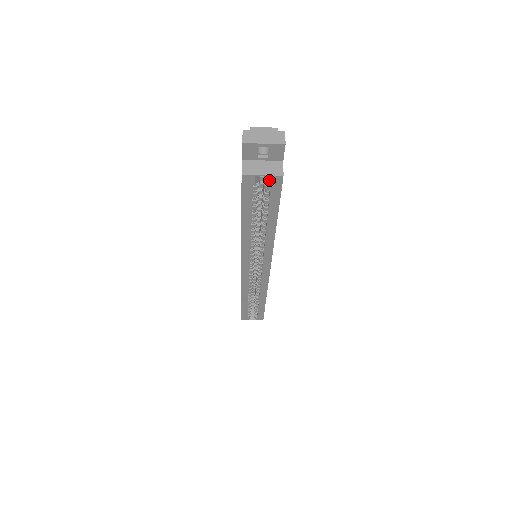
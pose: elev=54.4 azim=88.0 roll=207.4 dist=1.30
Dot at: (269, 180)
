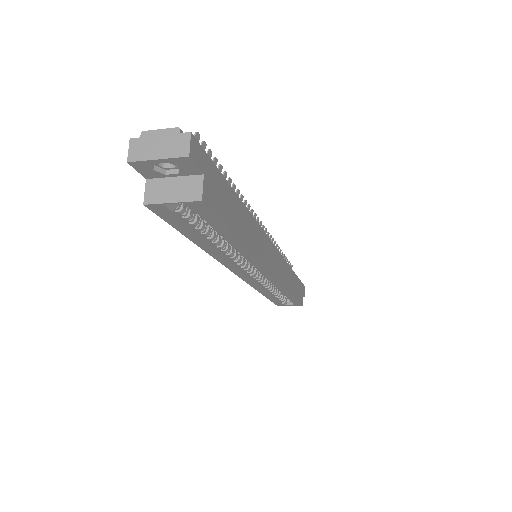
Dot at: (187, 206)
